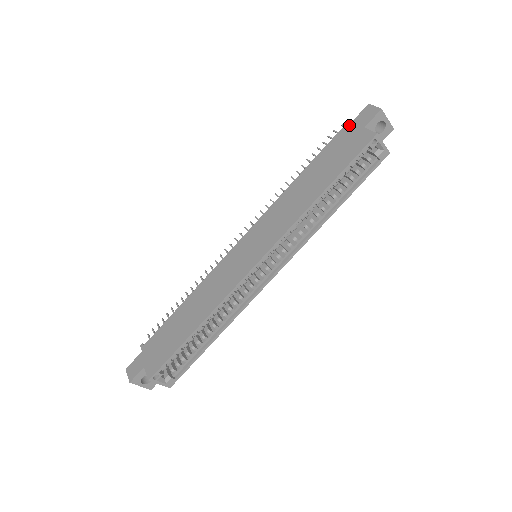
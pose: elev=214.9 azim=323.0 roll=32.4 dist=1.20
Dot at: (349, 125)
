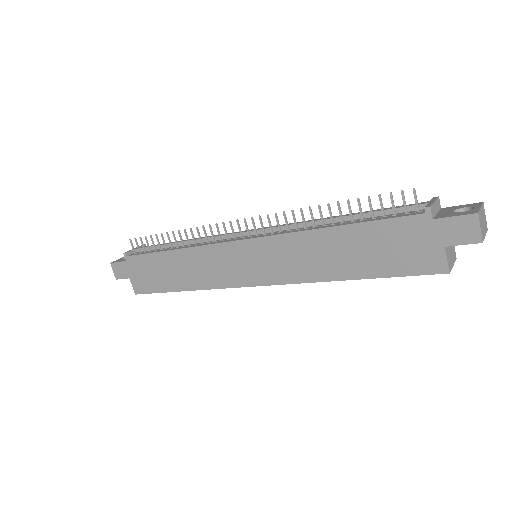
Dot at: (432, 221)
